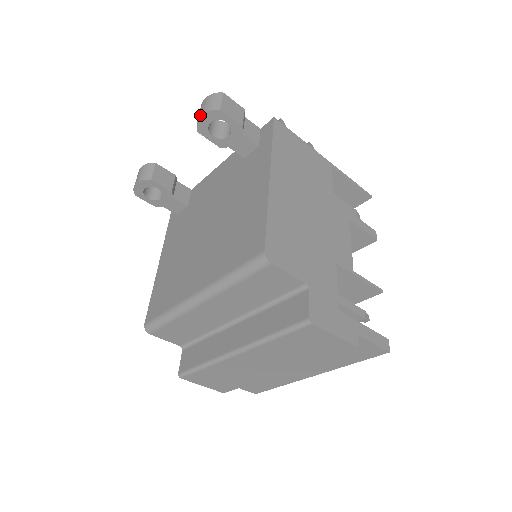
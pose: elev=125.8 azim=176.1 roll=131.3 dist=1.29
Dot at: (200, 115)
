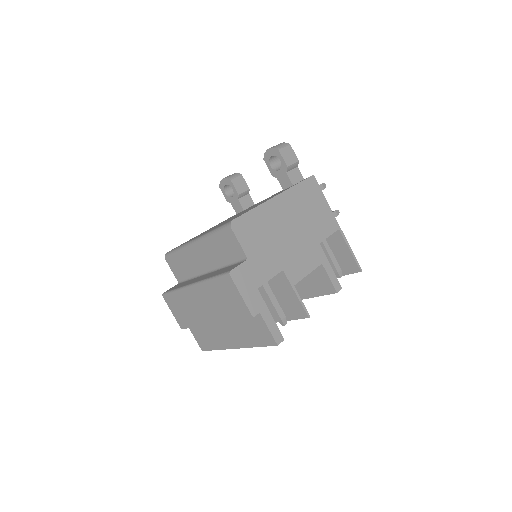
Dot at: (268, 149)
